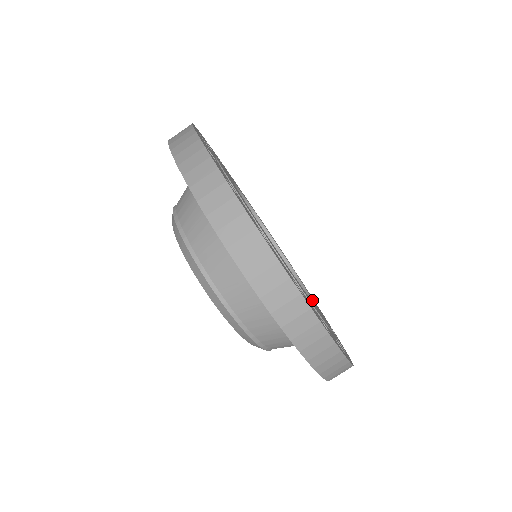
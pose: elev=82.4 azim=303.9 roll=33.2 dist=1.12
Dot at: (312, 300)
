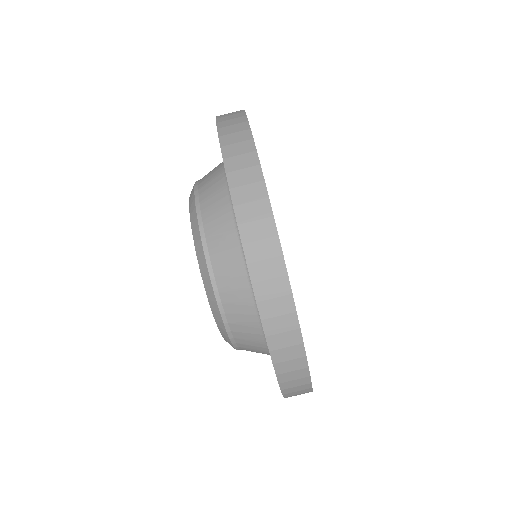
Dot at: occluded
